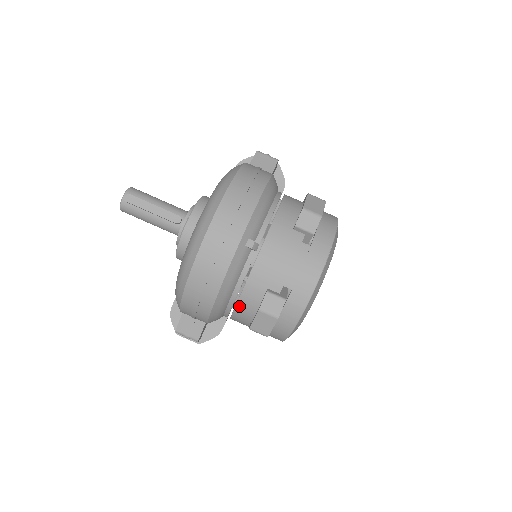
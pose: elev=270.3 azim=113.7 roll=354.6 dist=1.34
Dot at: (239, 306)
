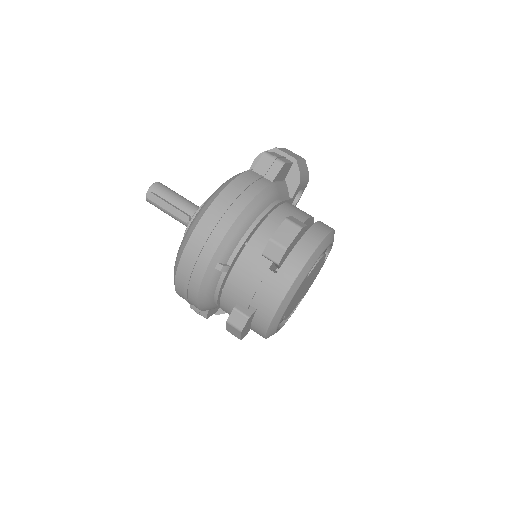
Dot at: (222, 308)
